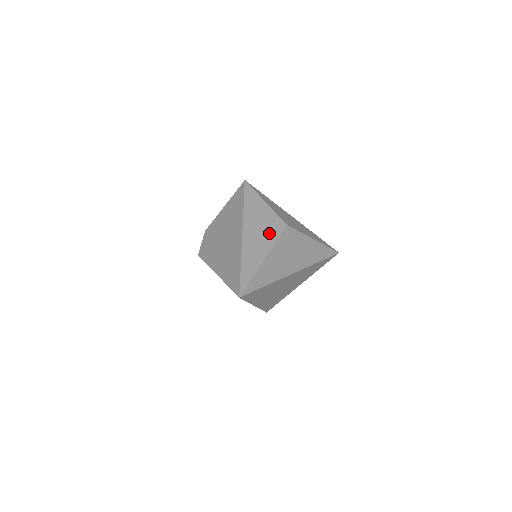
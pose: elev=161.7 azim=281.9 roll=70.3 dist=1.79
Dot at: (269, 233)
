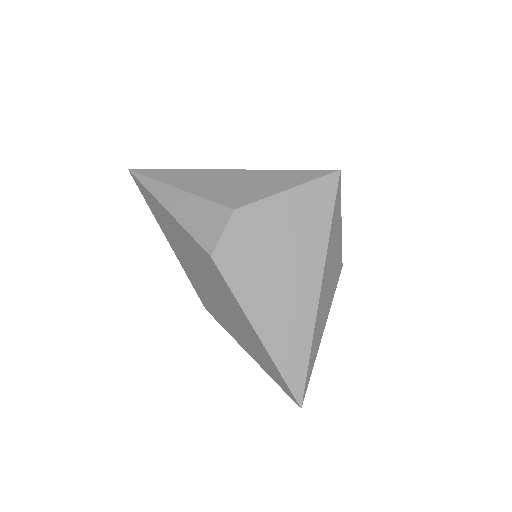
Dot at: (333, 284)
